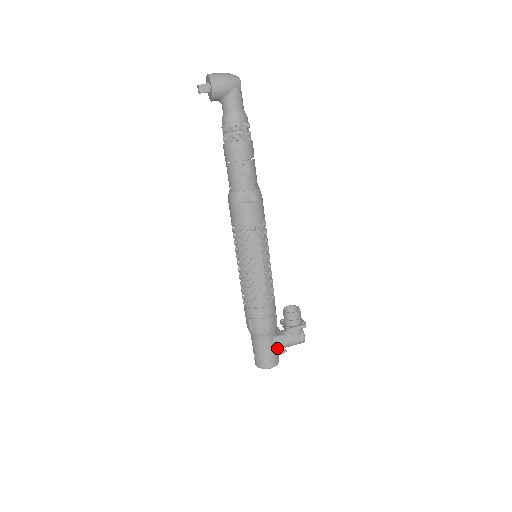
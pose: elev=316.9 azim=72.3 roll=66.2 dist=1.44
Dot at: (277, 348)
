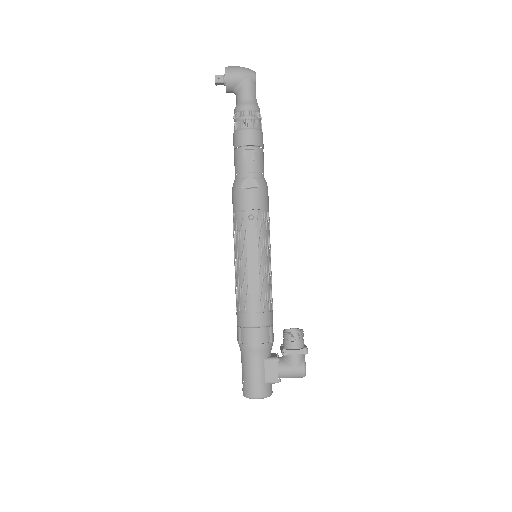
Dot at: (268, 373)
